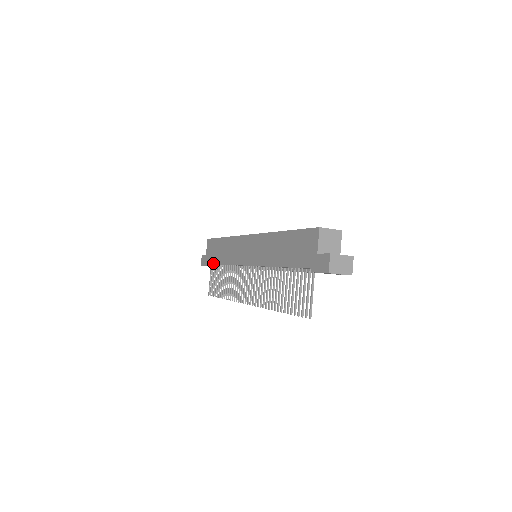
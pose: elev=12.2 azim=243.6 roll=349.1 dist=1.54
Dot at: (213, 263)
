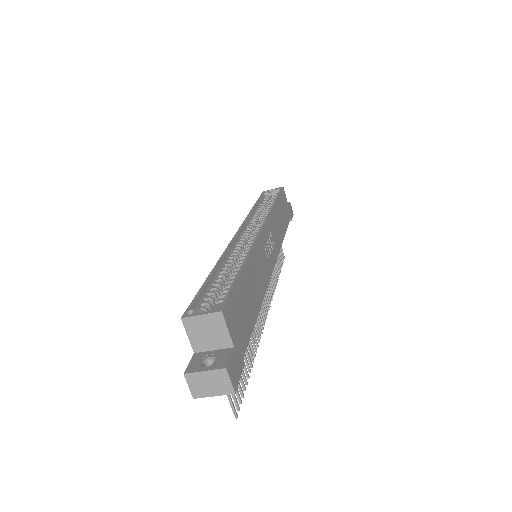
Dot at: occluded
